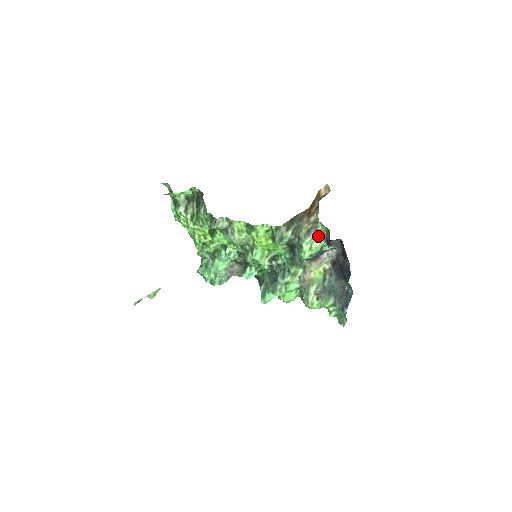
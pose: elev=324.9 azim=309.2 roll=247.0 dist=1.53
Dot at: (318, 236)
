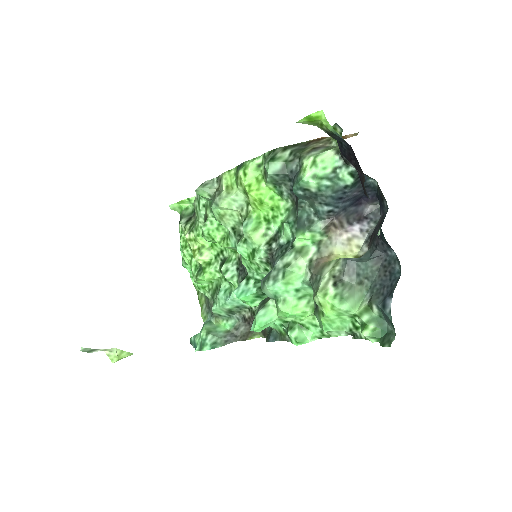
Dot at: (328, 150)
